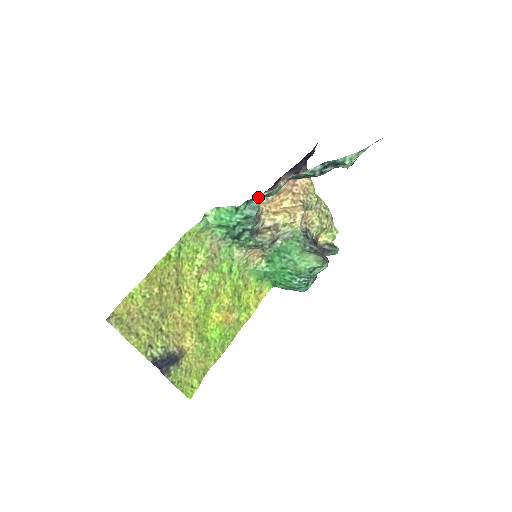
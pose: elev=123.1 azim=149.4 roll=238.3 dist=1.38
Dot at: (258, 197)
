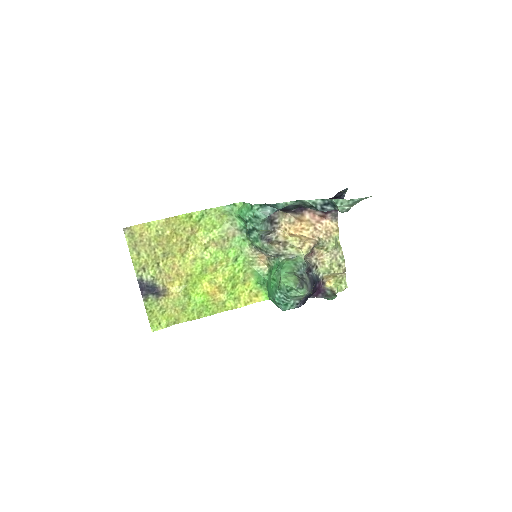
Dot at: (269, 205)
